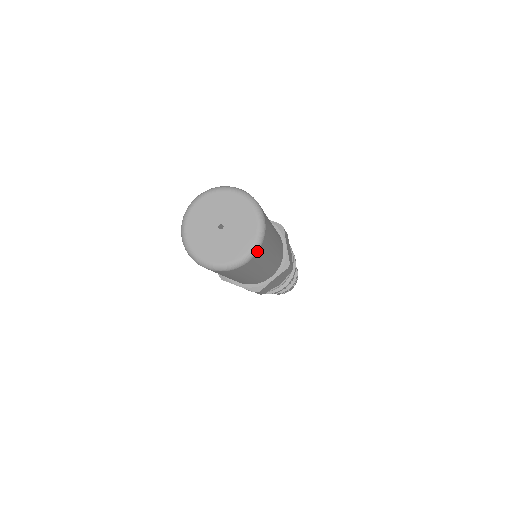
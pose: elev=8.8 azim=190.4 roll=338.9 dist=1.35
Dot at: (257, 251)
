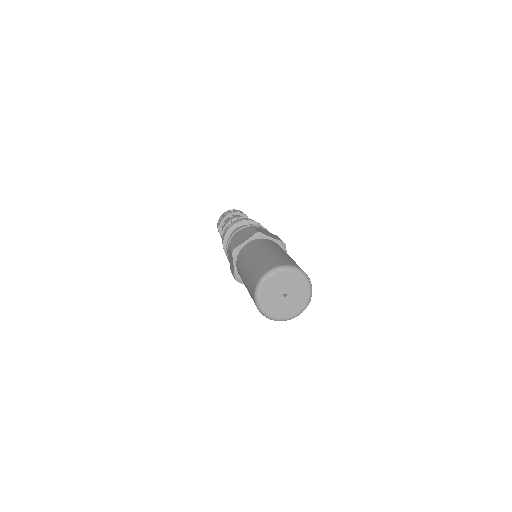
Dot at: occluded
